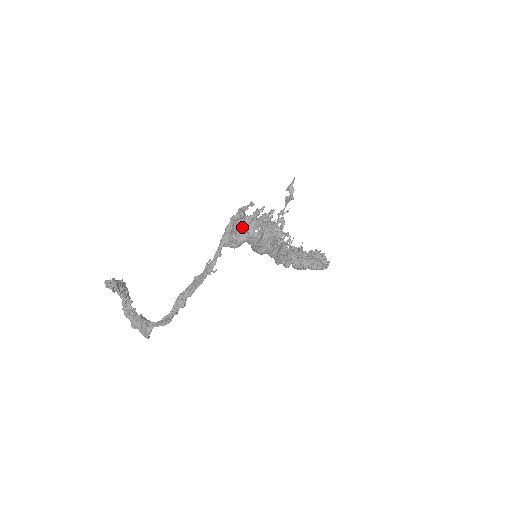
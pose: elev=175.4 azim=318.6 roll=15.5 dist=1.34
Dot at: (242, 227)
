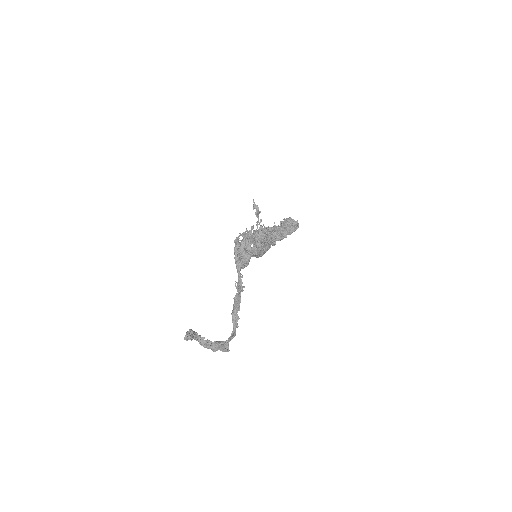
Dot at: (243, 250)
